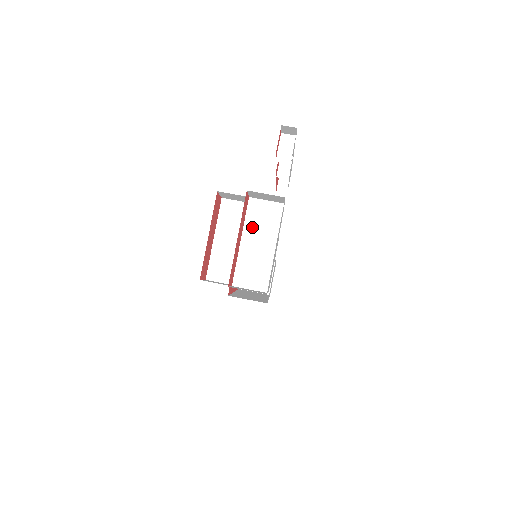
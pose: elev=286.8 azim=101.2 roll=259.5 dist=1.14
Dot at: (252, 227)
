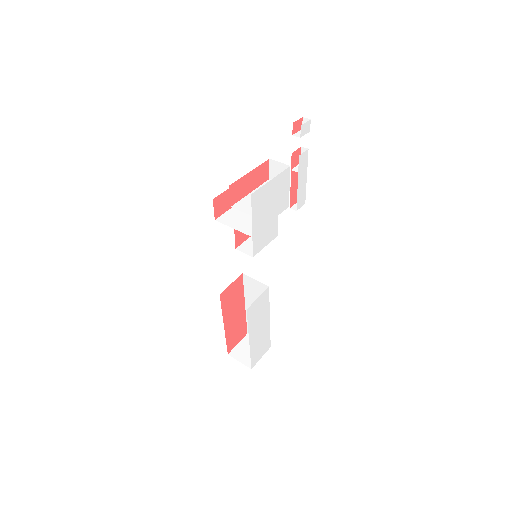
Dot at: occluded
